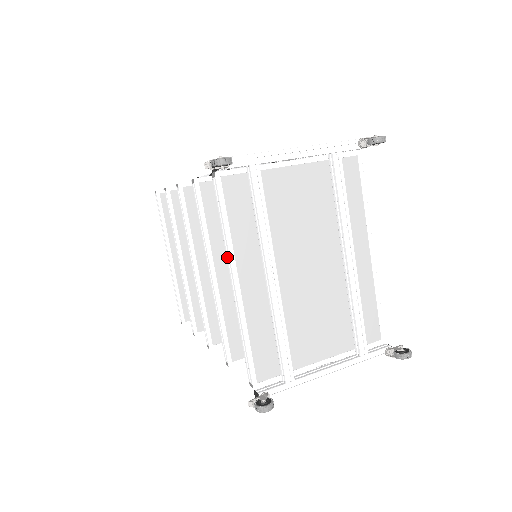
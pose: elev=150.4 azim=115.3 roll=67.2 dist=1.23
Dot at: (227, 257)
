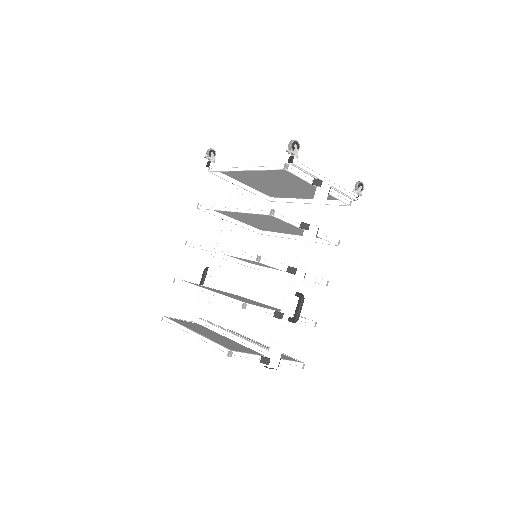
Dot at: (233, 169)
